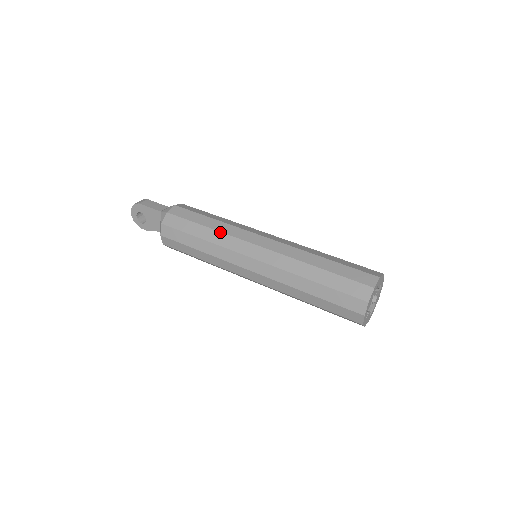
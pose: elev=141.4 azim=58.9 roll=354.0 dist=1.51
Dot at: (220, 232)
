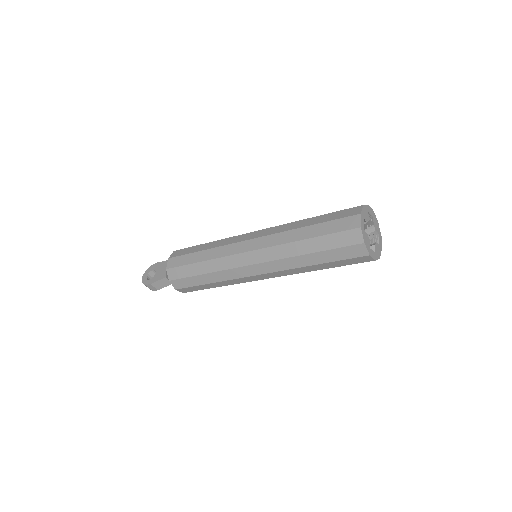
Dot at: occluded
